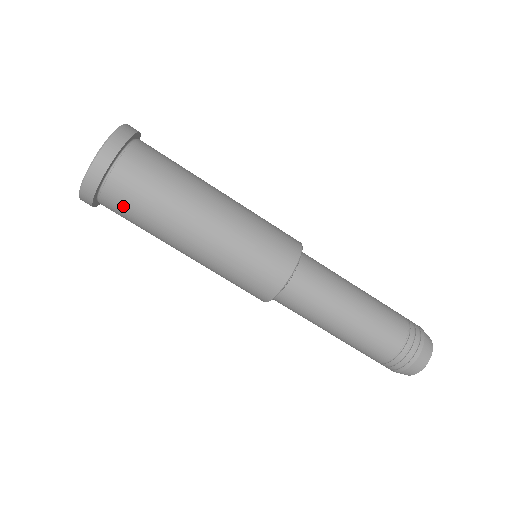
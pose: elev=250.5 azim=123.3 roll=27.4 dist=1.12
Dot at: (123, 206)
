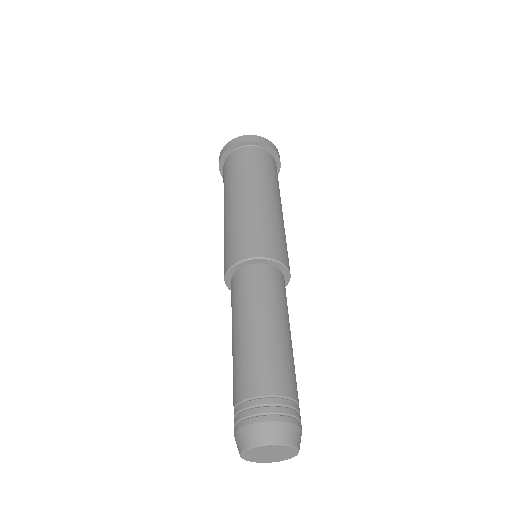
Dot at: (228, 167)
